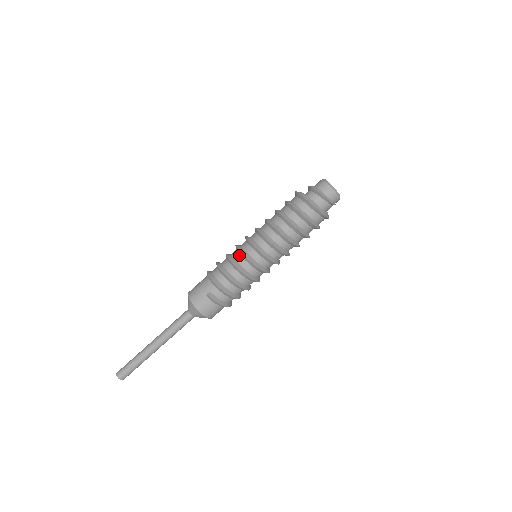
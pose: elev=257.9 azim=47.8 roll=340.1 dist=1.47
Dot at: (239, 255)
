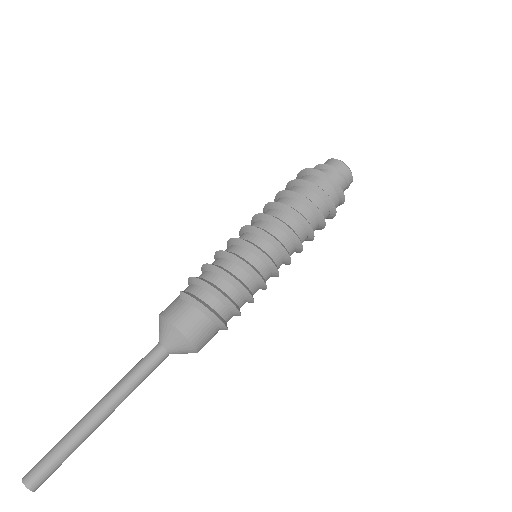
Dot at: (228, 247)
